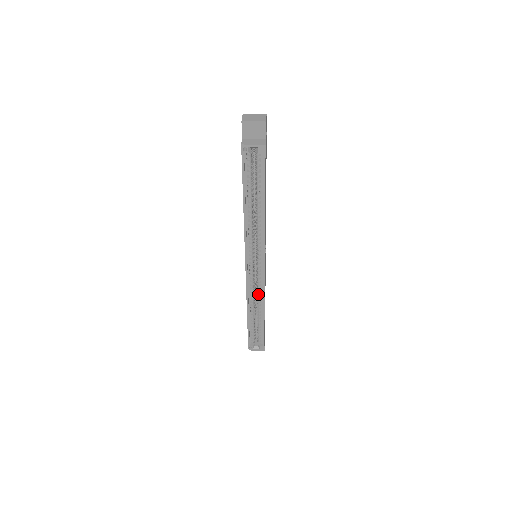
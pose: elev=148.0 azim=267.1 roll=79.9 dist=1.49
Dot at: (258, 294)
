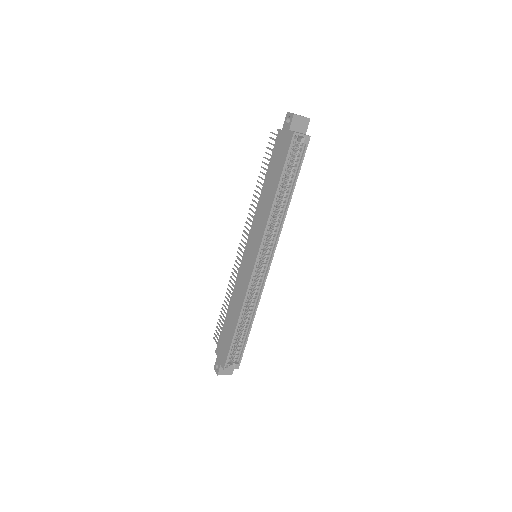
Dot at: (253, 297)
